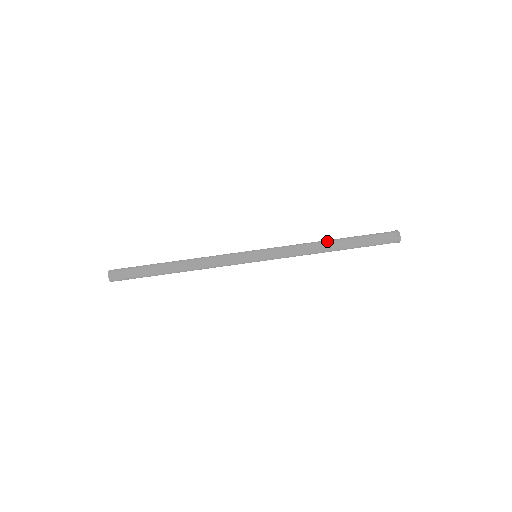
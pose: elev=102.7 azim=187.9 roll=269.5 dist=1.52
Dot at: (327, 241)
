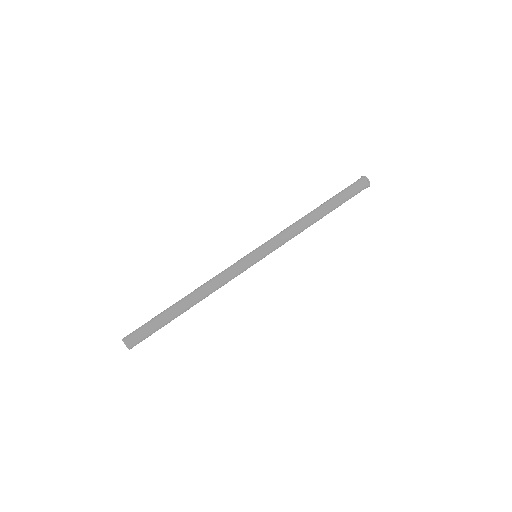
Dot at: (312, 213)
